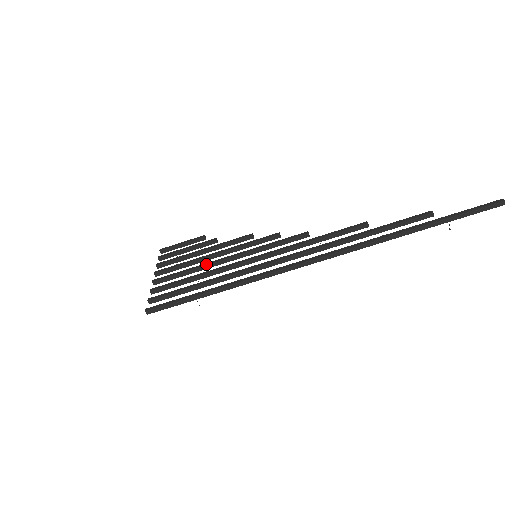
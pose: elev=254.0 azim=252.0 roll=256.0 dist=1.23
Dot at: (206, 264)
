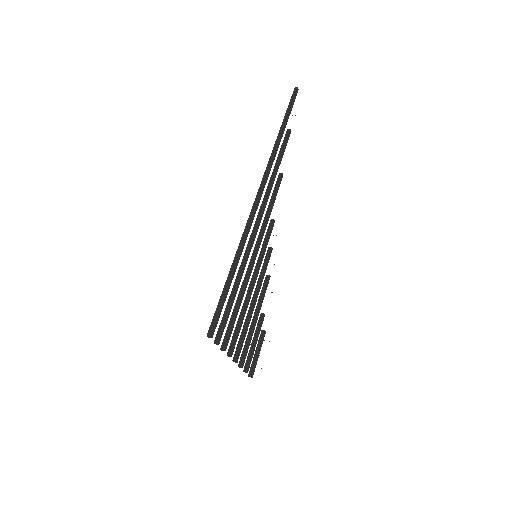
Dot at: (244, 303)
